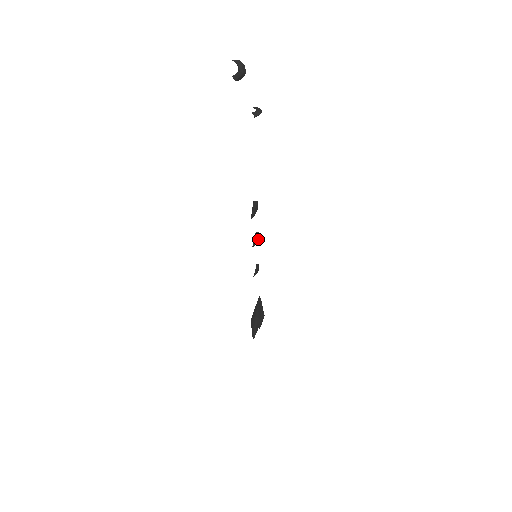
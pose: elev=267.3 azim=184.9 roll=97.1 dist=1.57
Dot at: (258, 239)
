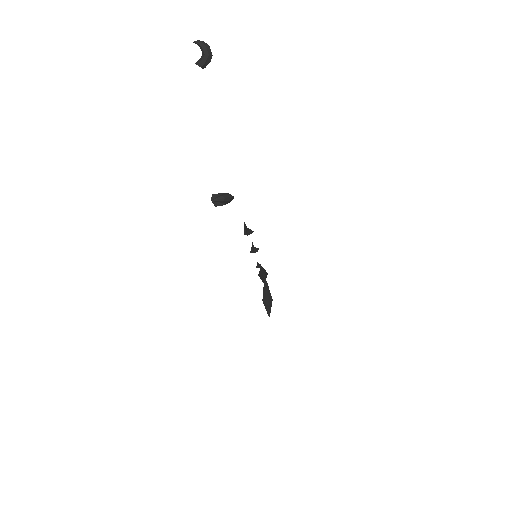
Dot at: occluded
